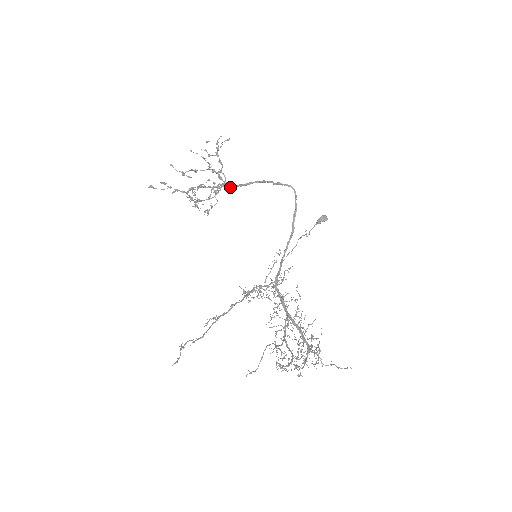
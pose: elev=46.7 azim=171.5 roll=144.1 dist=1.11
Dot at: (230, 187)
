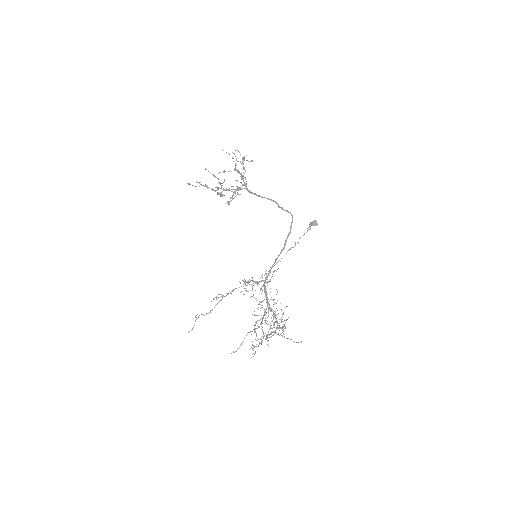
Dot at: (248, 191)
